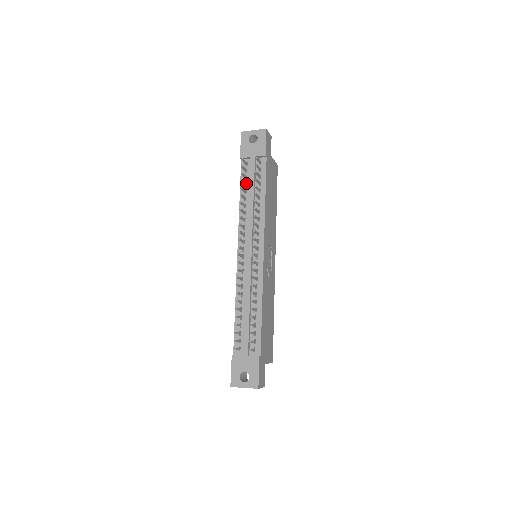
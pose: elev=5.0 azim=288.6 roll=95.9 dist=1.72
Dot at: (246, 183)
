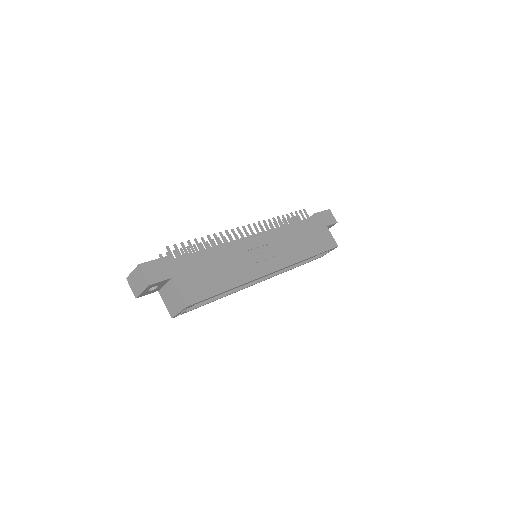
Dot at: occluded
